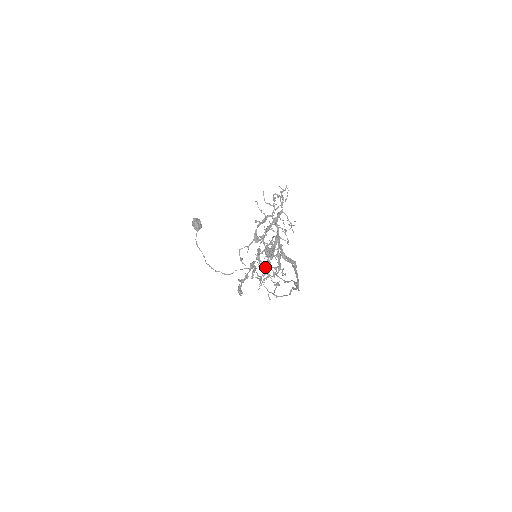
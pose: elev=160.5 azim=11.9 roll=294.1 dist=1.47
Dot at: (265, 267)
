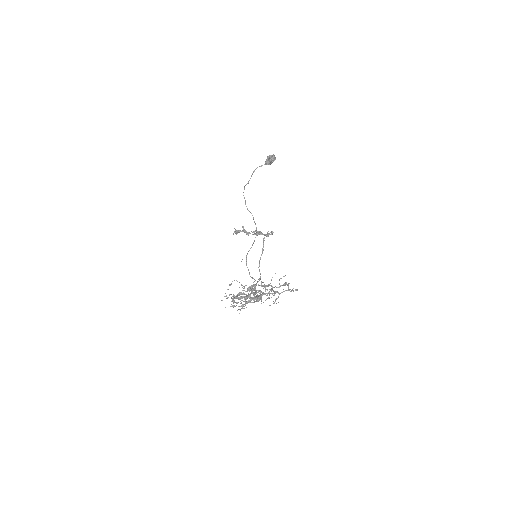
Dot at: occluded
